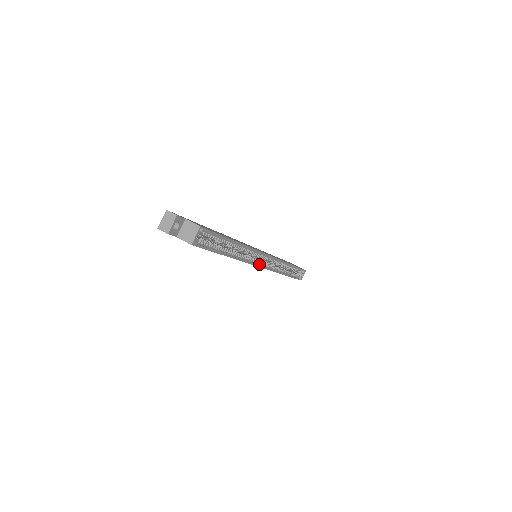
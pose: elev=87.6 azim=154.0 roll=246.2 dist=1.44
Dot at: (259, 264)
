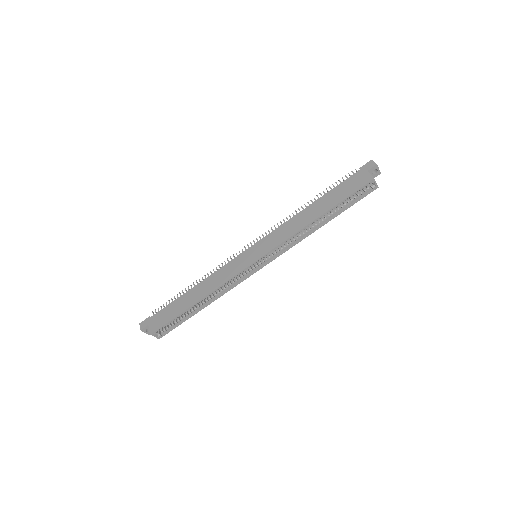
Dot at: (256, 269)
